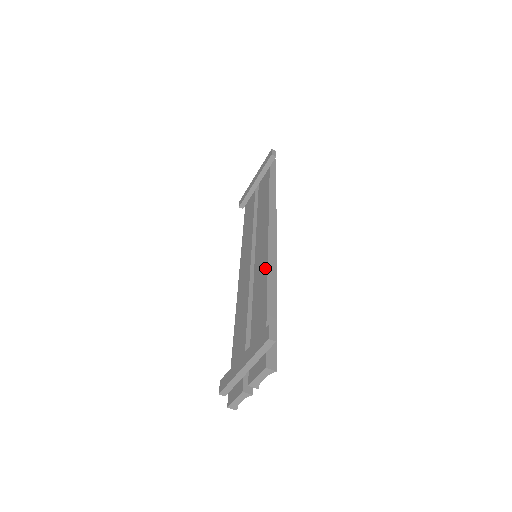
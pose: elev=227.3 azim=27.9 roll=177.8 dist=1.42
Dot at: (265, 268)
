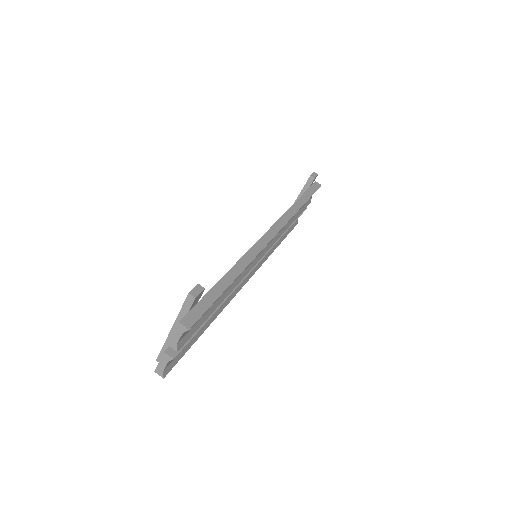
Dot at: (244, 255)
